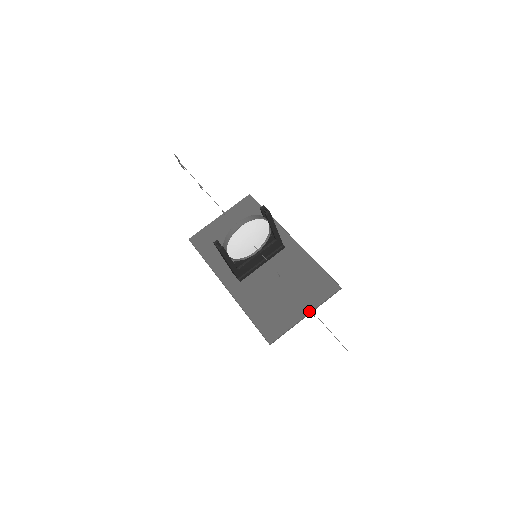
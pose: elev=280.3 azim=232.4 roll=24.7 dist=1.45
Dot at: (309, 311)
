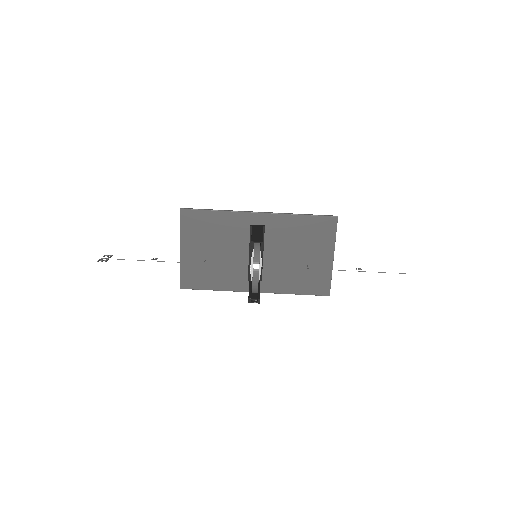
Dot at: (333, 253)
